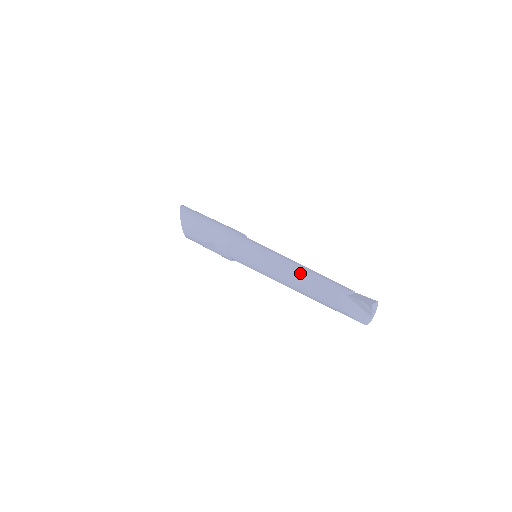
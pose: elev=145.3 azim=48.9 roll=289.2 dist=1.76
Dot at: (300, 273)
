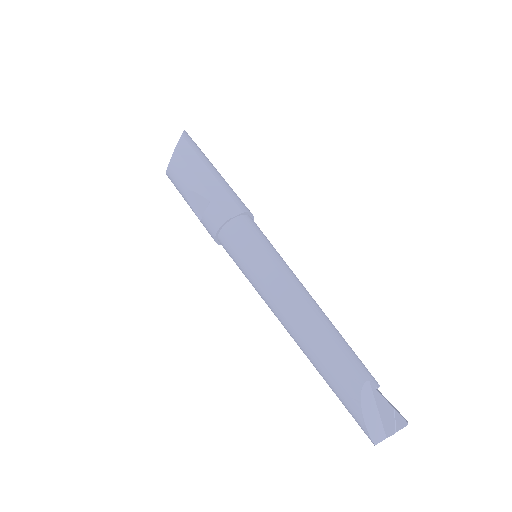
Dot at: (318, 316)
